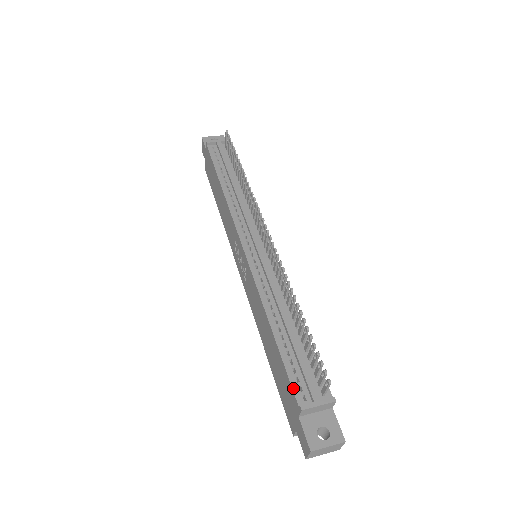
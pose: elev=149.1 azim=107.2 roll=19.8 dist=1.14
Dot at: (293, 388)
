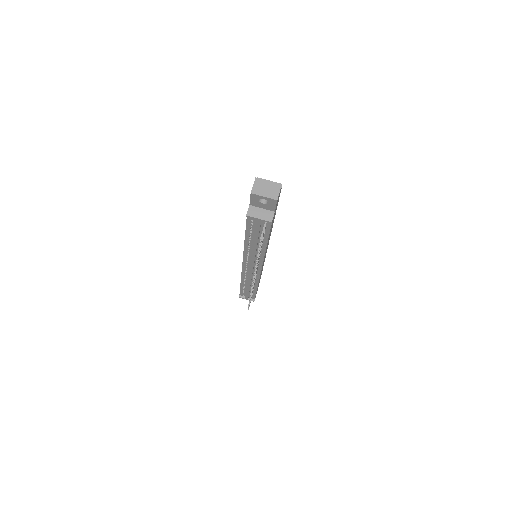
Dot at: (240, 293)
